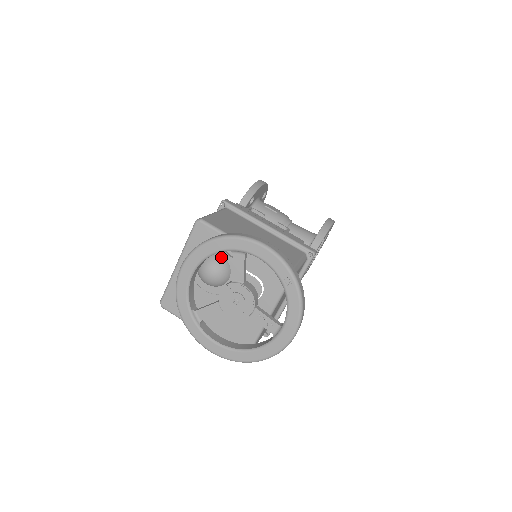
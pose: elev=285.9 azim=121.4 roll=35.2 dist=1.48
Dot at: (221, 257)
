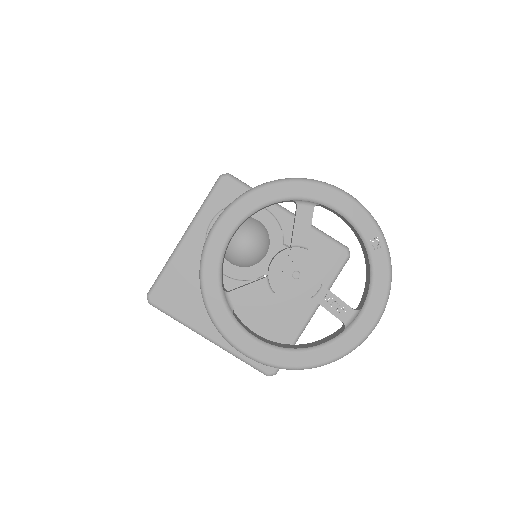
Dot at: (259, 223)
